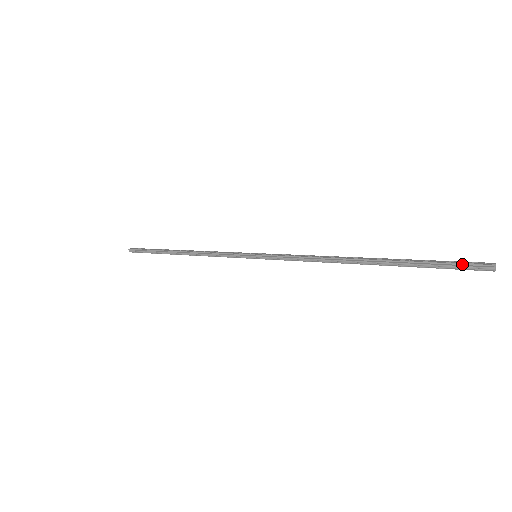
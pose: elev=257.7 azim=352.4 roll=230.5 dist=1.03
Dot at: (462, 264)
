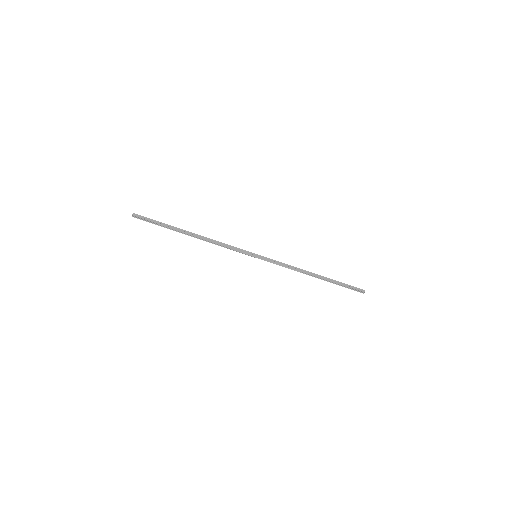
Dot at: (355, 290)
